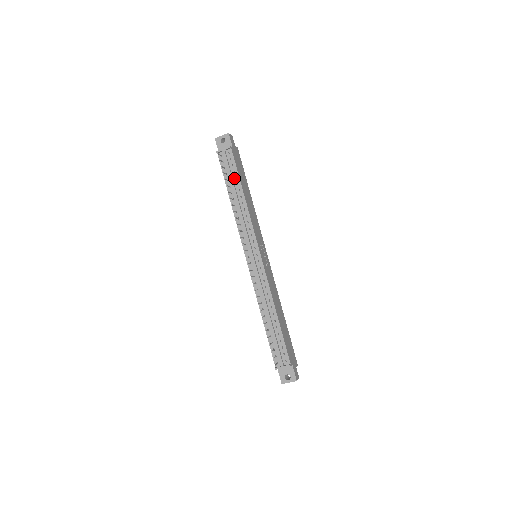
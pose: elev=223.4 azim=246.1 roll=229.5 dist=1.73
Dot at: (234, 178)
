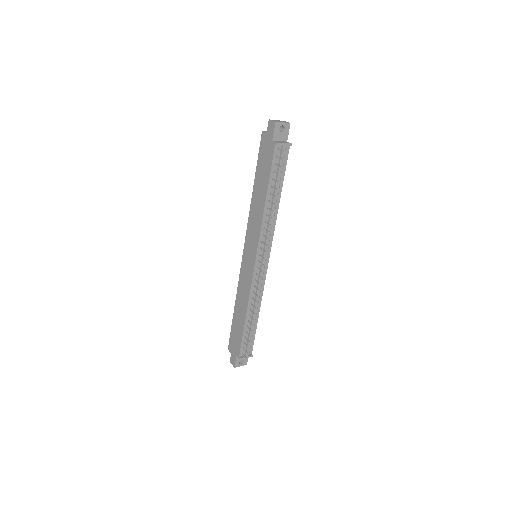
Dot at: (279, 179)
